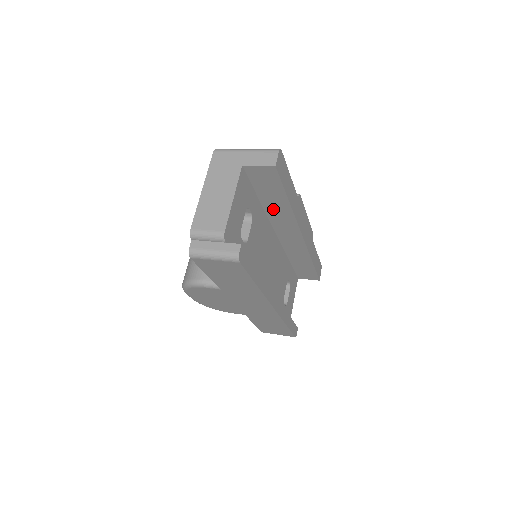
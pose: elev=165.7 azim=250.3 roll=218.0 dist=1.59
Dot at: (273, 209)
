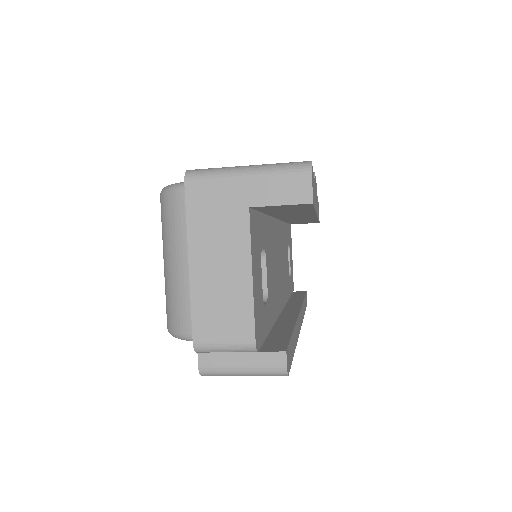
Dot at: (284, 214)
